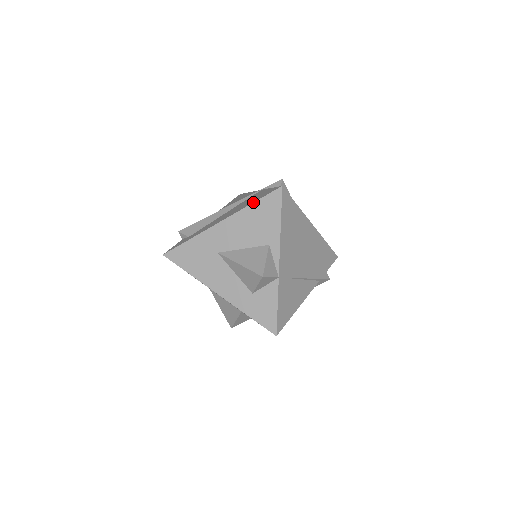
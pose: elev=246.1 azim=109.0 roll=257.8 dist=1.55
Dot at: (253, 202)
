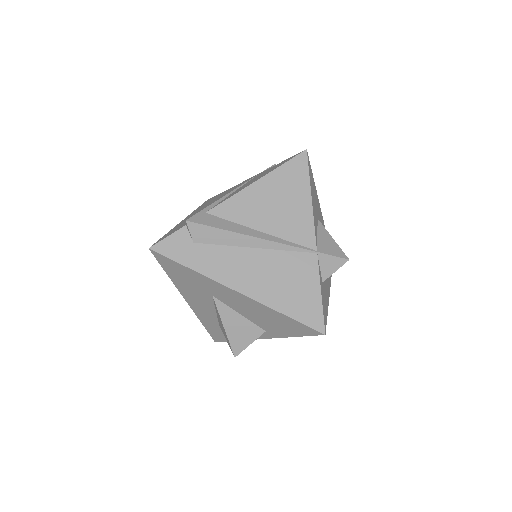
Dot at: (285, 315)
